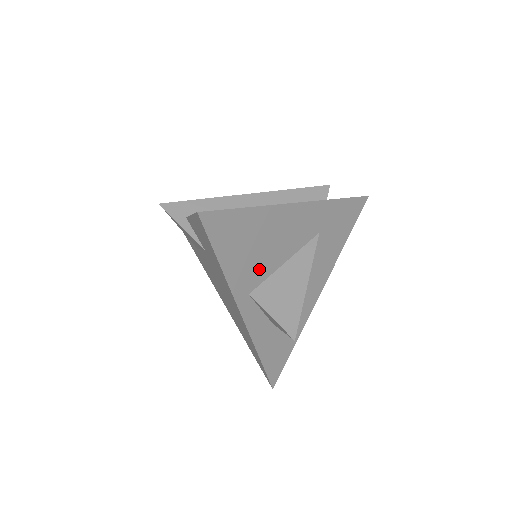
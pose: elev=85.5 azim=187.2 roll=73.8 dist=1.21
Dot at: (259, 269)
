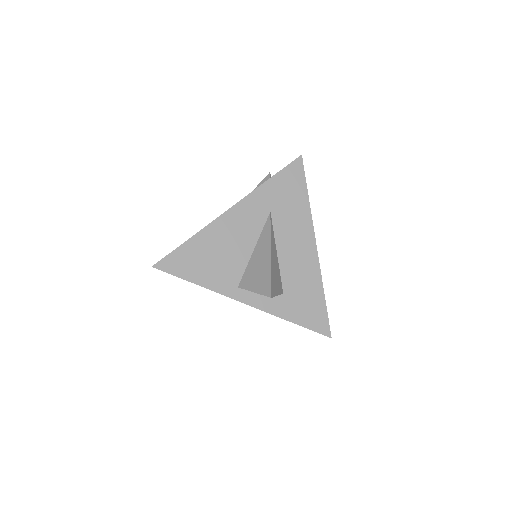
Dot at: (232, 267)
